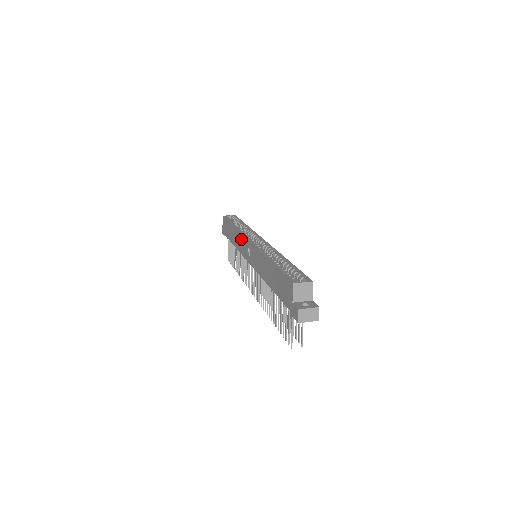
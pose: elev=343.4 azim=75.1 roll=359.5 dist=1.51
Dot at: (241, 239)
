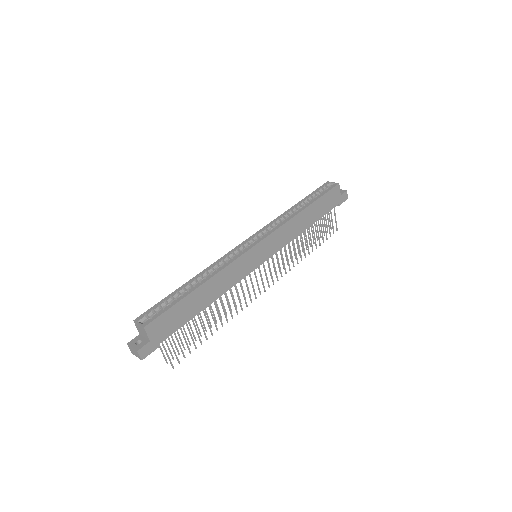
Dot at: occluded
